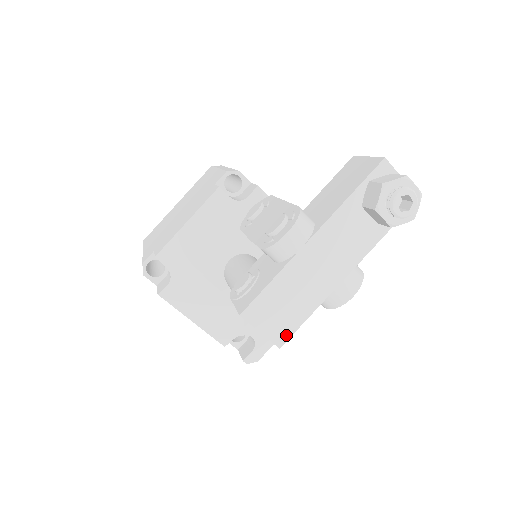
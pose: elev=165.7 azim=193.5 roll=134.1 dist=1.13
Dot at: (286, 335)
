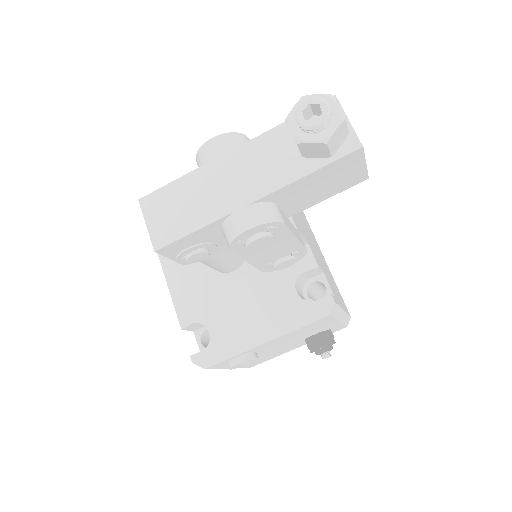
Dot at: (166, 240)
